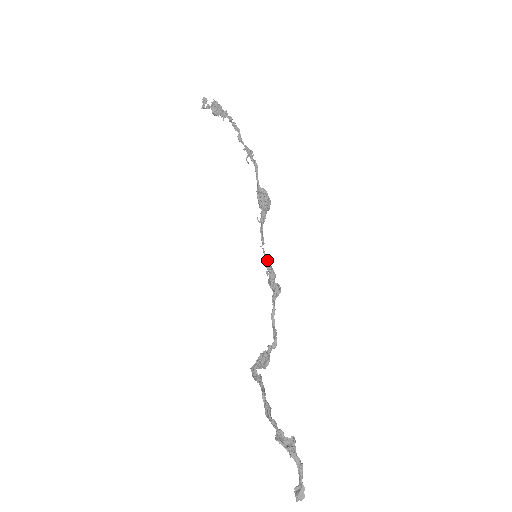
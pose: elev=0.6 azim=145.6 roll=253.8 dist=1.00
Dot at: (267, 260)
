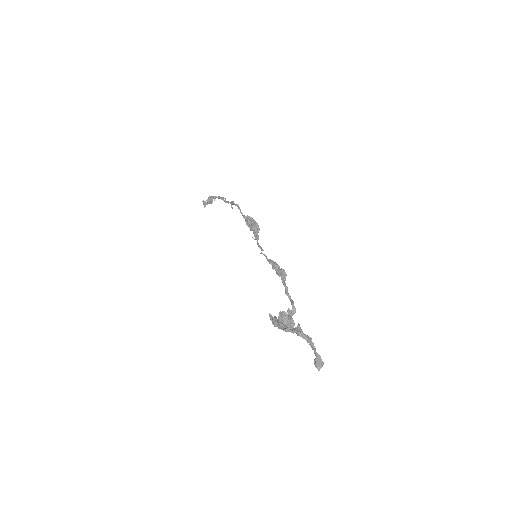
Dot at: (269, 259)
